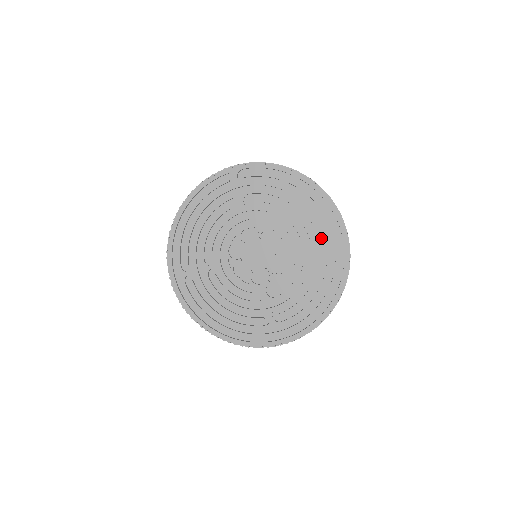
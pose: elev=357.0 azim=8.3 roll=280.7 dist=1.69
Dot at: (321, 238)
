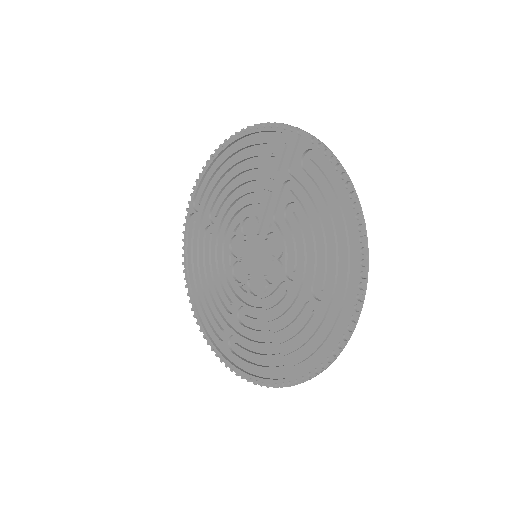
Dot at: (283, 166)
